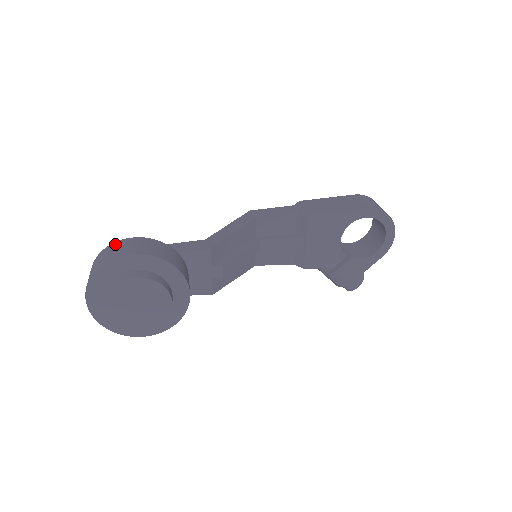
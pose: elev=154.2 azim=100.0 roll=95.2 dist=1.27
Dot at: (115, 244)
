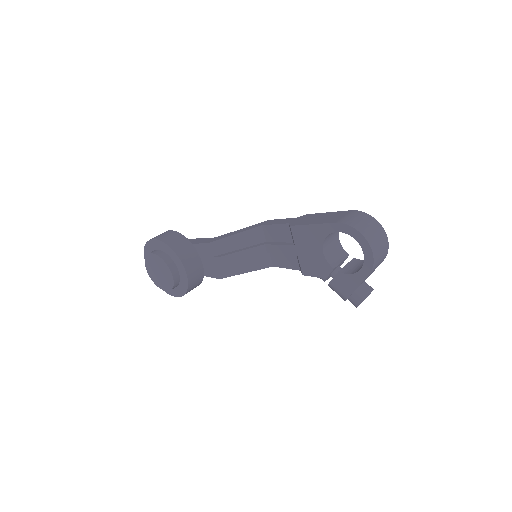
Dot at: occluded
